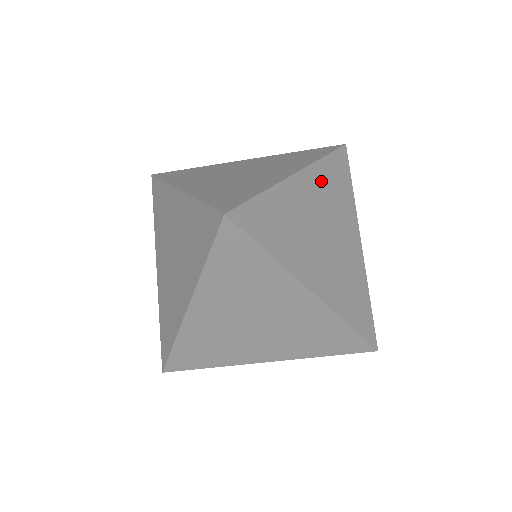
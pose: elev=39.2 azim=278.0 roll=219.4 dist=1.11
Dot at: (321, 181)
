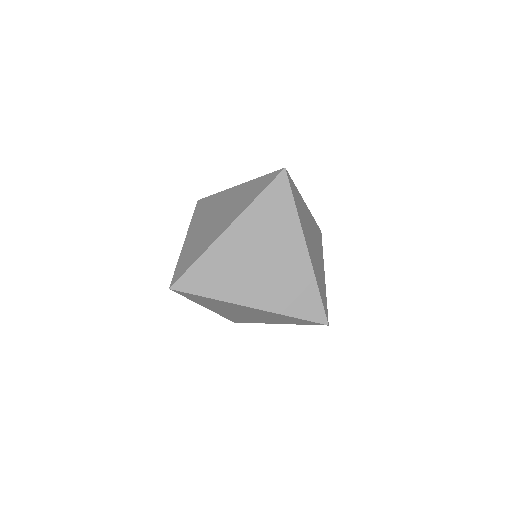
Dot at: (313, 223)
